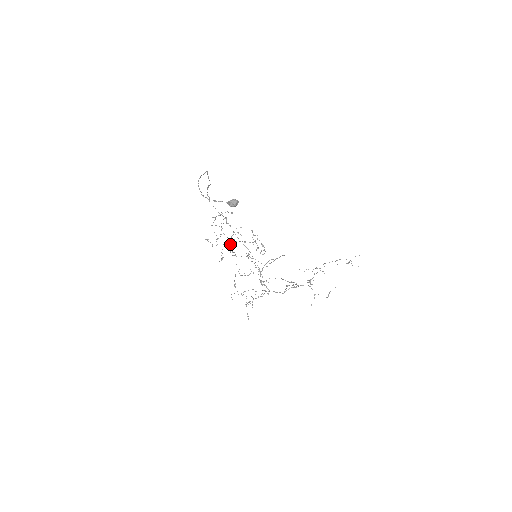
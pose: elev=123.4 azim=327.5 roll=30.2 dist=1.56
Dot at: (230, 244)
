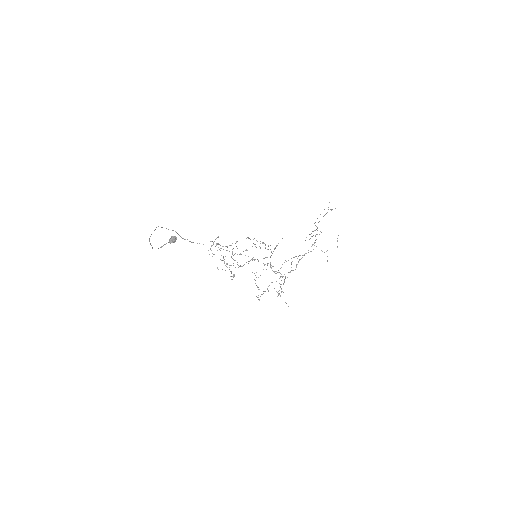
Dot at: occluded
